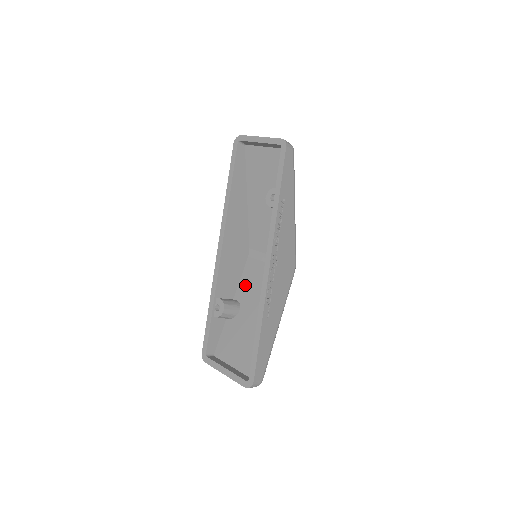
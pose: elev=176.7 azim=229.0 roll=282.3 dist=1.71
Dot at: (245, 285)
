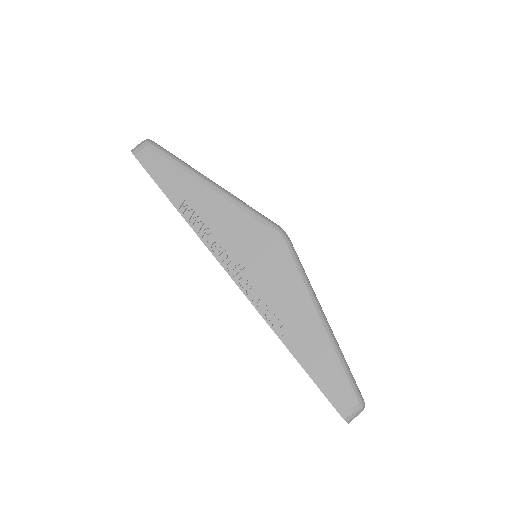
Dot at: occluded
